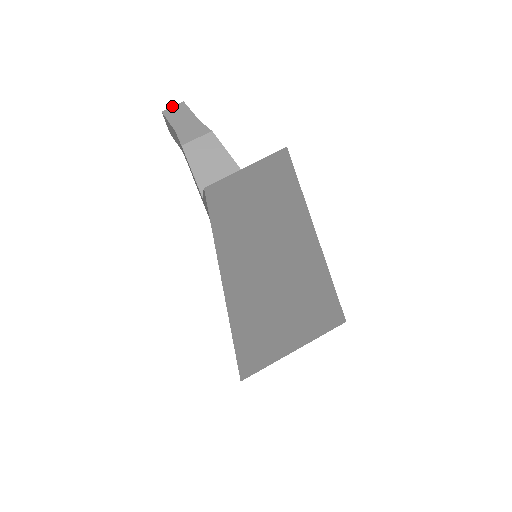
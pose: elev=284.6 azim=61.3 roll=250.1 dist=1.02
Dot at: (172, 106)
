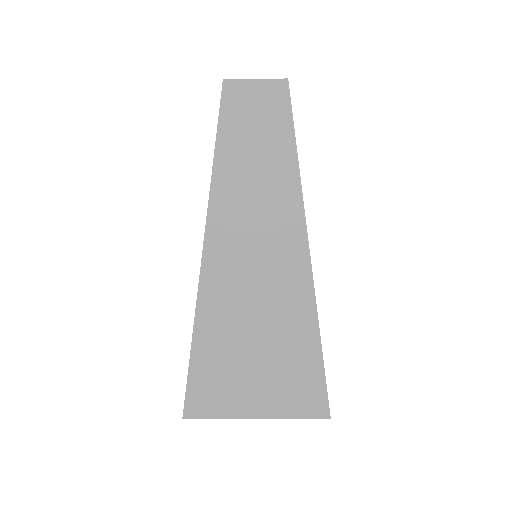
Dot at: occluded
